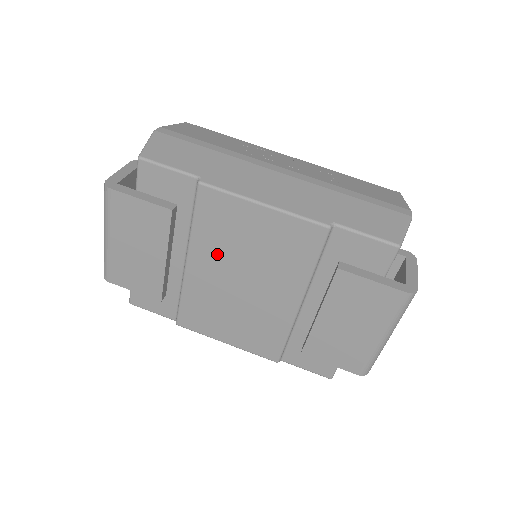
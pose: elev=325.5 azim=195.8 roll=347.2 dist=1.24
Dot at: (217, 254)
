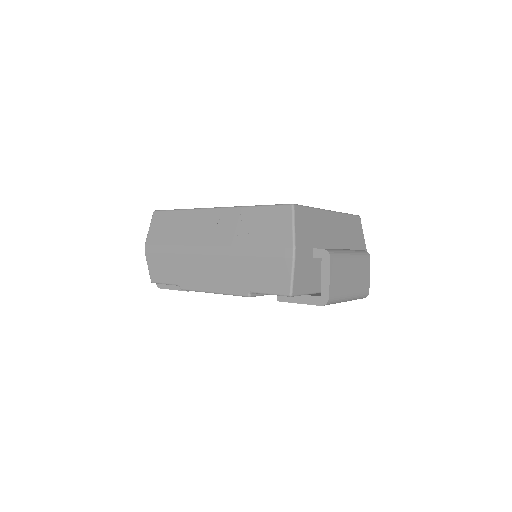
Dot at: occluded
